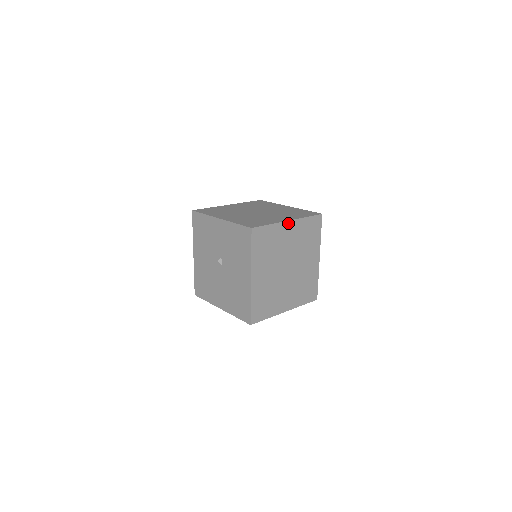
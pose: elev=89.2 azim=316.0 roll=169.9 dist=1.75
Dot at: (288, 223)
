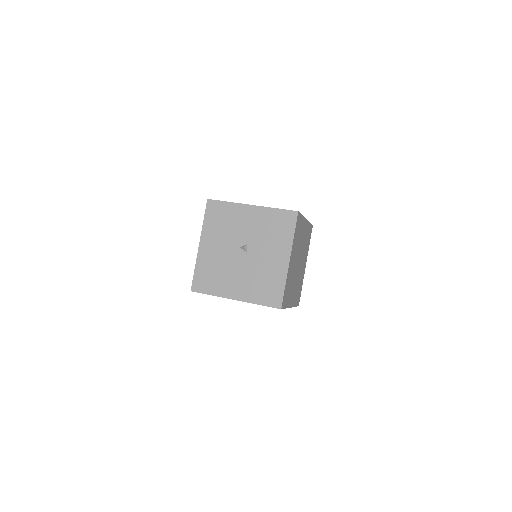
Dot at: (305, 221)
